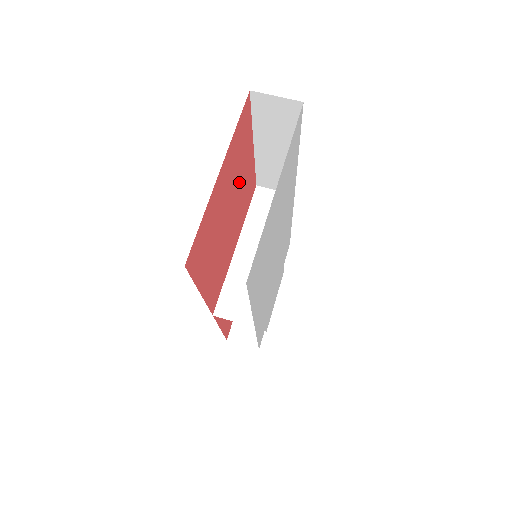
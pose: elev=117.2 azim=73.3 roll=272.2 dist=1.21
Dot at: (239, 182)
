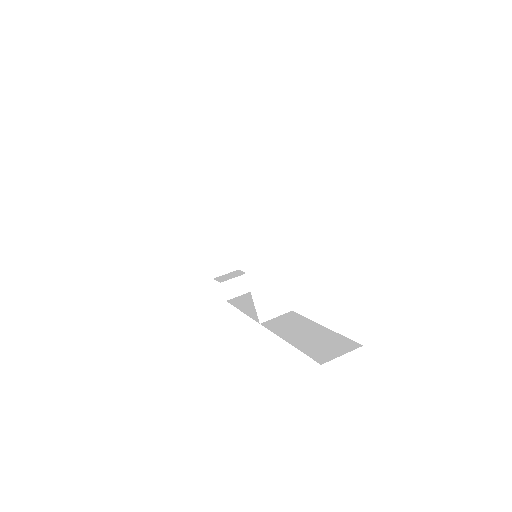
Dot at: occluded
